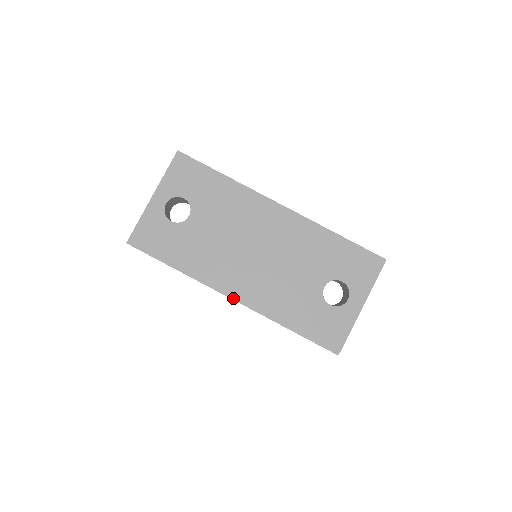
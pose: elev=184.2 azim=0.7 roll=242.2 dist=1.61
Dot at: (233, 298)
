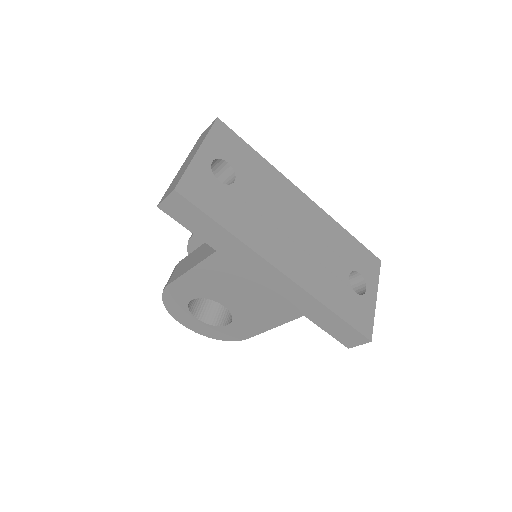
Dot at: (284, 273)
